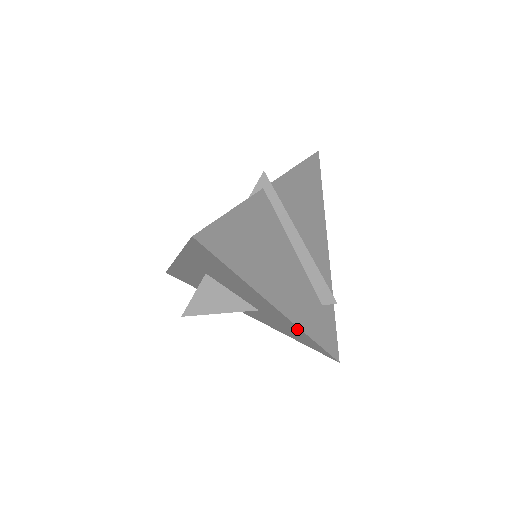
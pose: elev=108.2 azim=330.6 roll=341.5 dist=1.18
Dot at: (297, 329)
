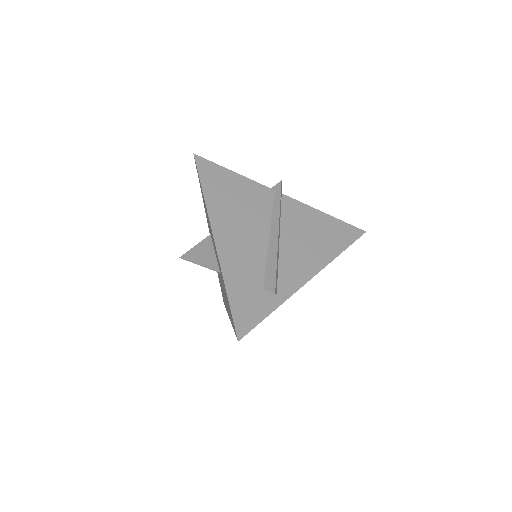
Dot at: occluded
